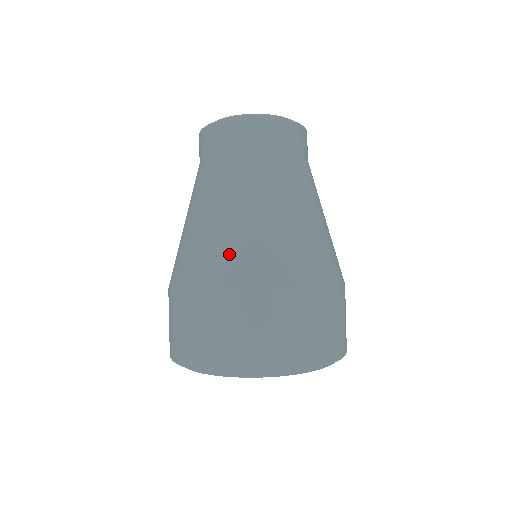
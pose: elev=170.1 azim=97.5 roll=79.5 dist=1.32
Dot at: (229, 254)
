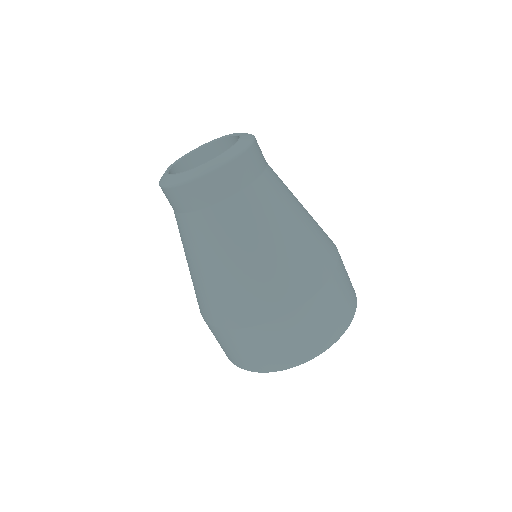
Dot at: (300, 267)
